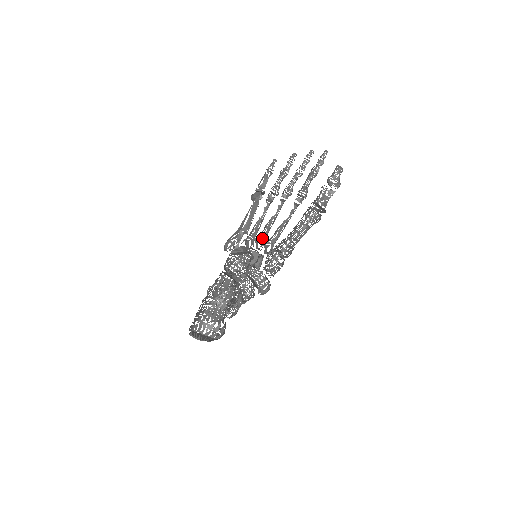
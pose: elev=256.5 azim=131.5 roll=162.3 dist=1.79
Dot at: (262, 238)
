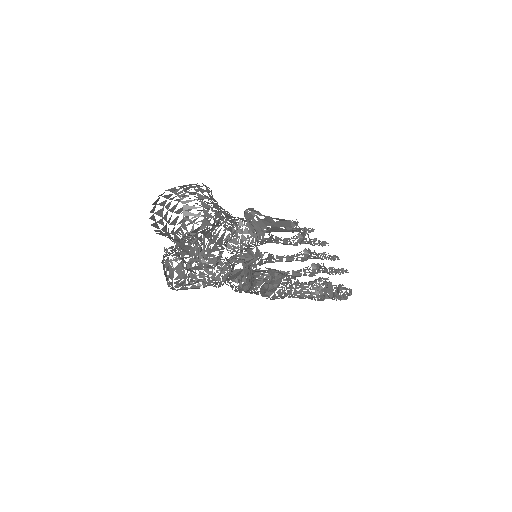
Dot at: occluded
